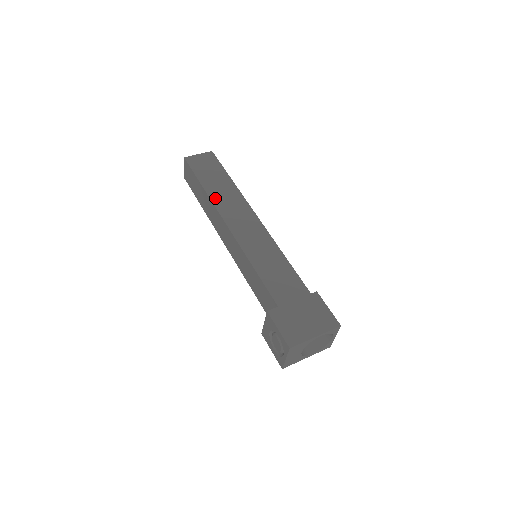
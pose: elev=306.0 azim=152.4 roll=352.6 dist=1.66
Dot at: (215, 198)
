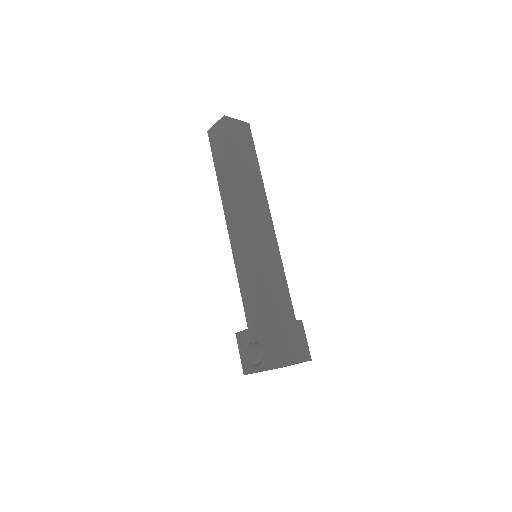
Dot at: (242, 179)
